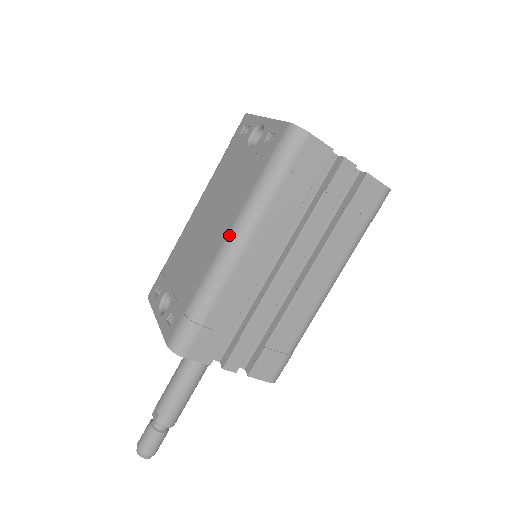
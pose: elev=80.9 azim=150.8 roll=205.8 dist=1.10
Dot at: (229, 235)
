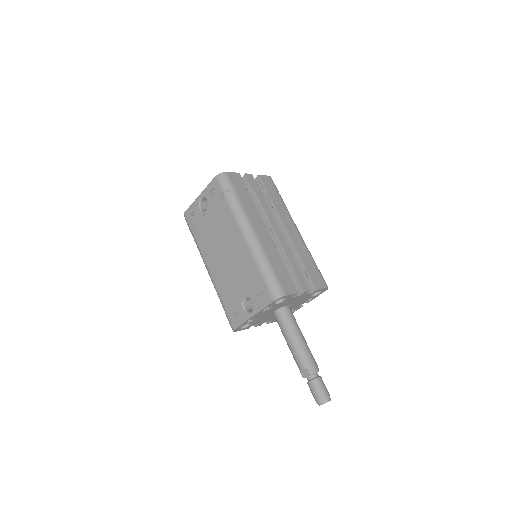
Dot at: (243, 232)
